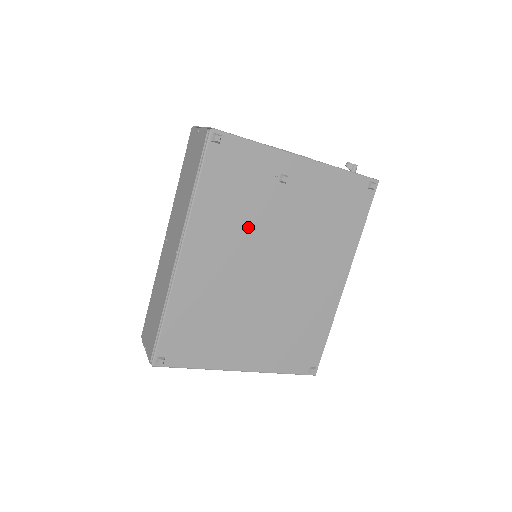
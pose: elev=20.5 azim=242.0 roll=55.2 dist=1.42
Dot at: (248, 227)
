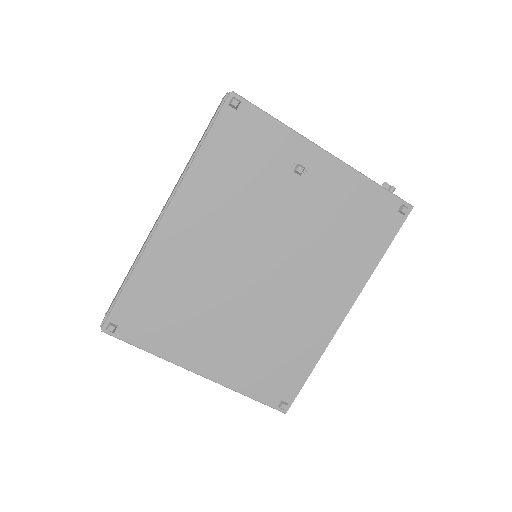
Dot at: (246, 211)
